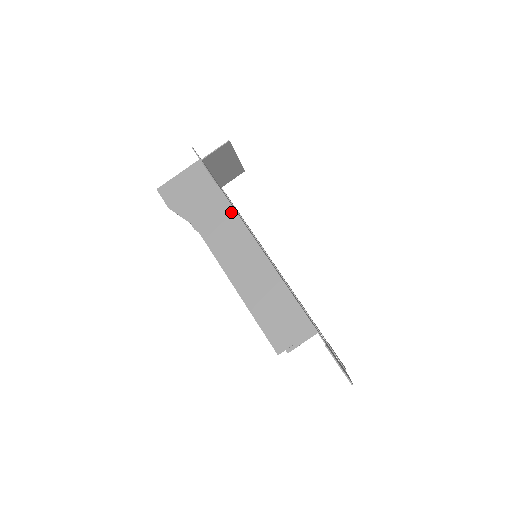
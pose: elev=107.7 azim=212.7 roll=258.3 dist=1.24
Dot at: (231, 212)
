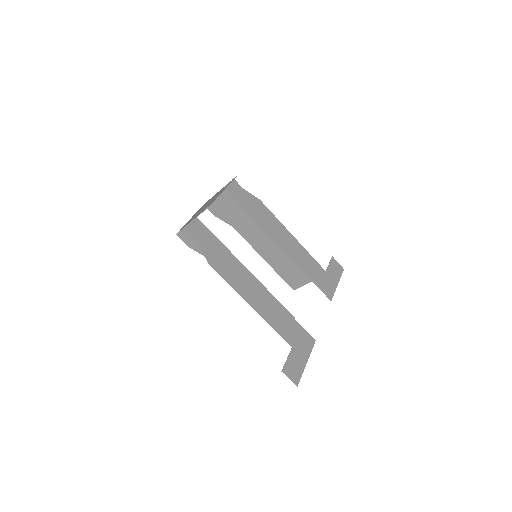
Dot at: (228, 253)
